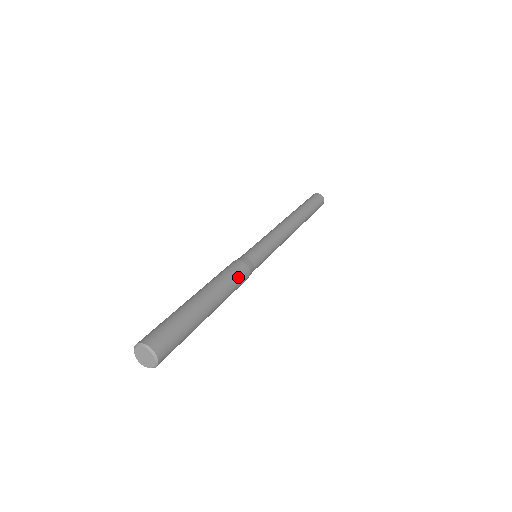
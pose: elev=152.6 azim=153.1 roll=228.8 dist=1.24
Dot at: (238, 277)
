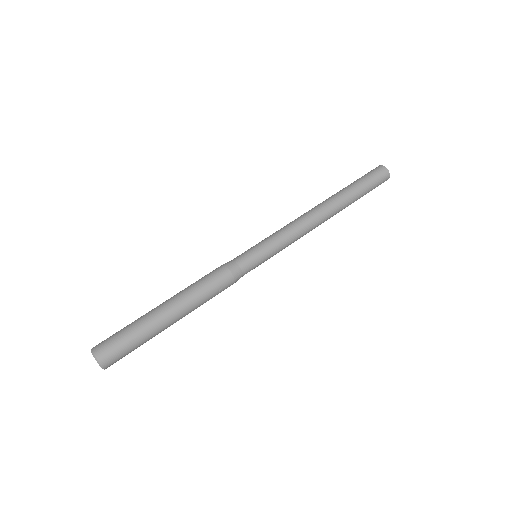
Dot at: (218, 291)
